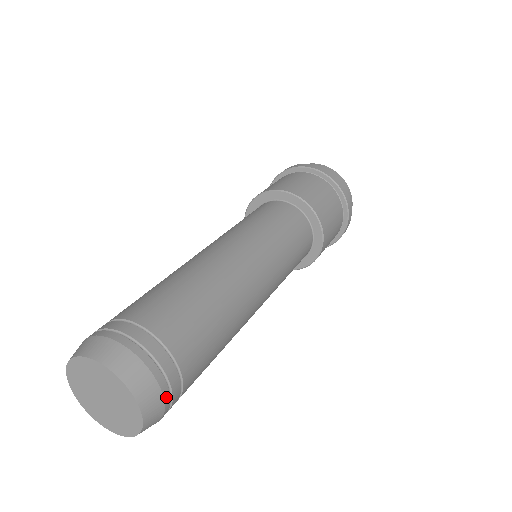
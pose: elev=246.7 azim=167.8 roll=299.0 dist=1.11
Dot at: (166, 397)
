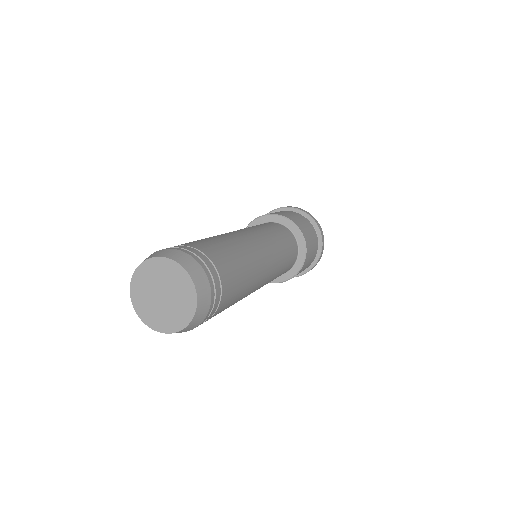
Dot at: (210, 280)
